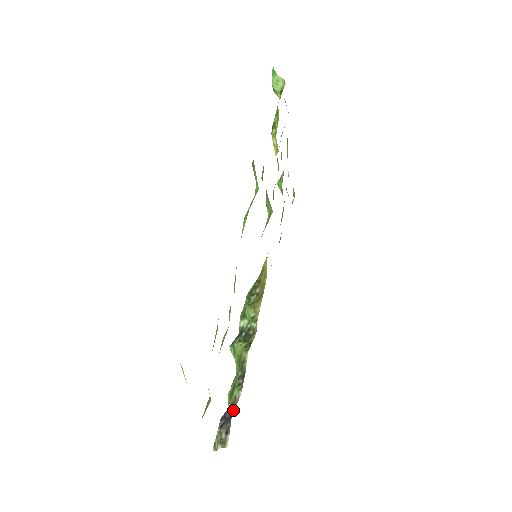
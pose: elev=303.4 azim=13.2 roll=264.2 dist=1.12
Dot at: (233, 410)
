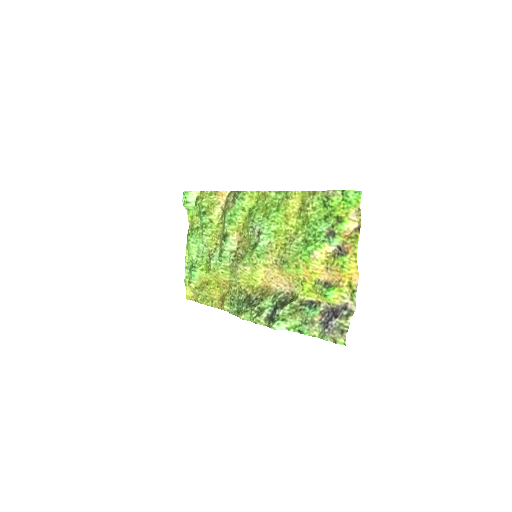
Dot at: (331, 310)
